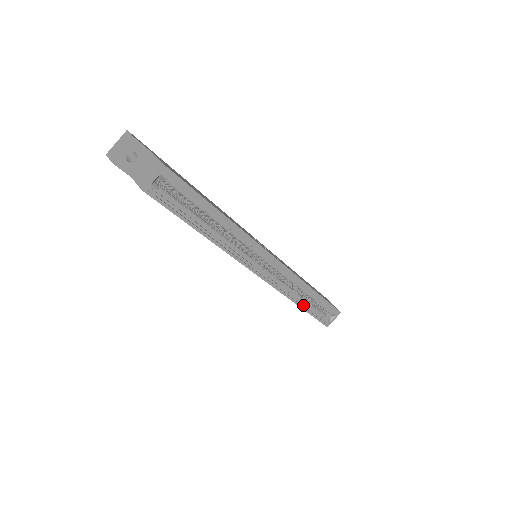
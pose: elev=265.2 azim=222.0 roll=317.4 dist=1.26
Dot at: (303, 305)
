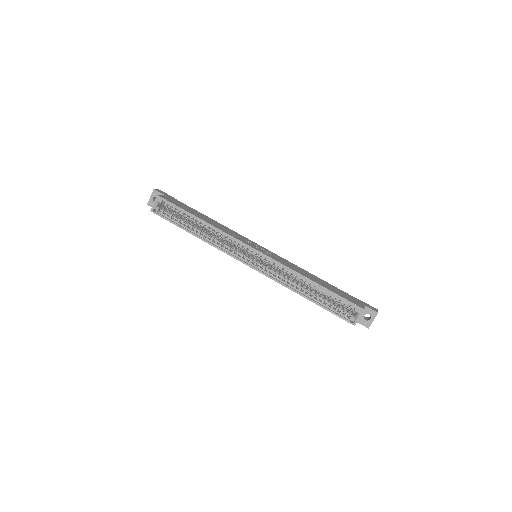
Dot at: (311, 298)
